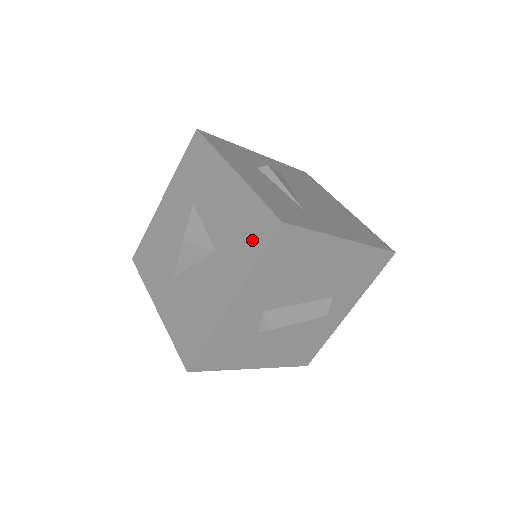
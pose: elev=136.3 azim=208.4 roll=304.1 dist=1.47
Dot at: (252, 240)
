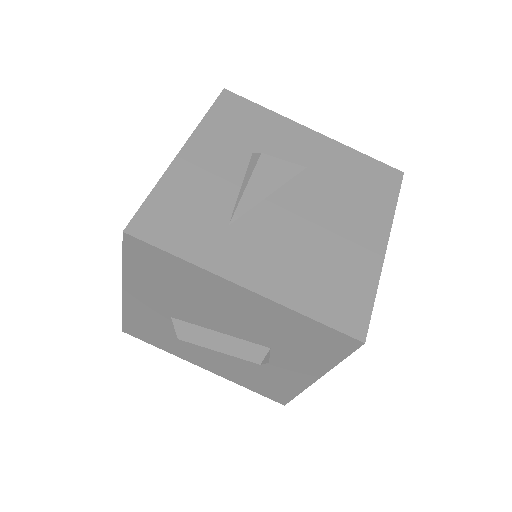
Dot at: occluded
